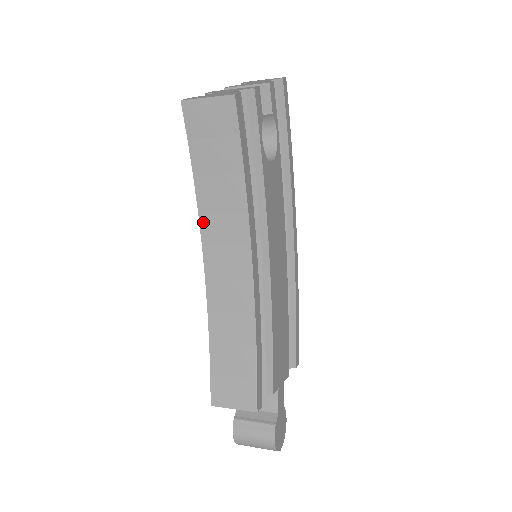
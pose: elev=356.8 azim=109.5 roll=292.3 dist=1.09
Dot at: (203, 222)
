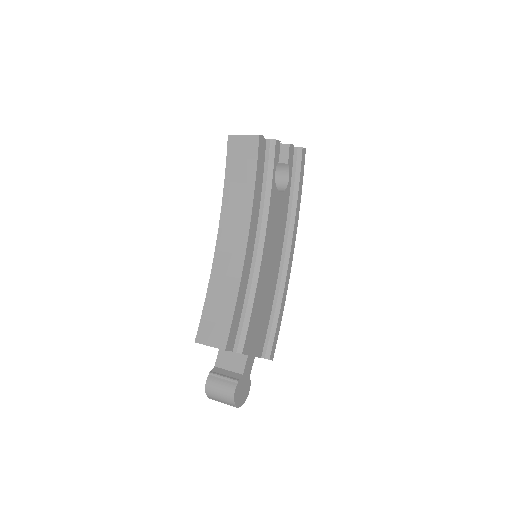
Dot at: (223, 212)
